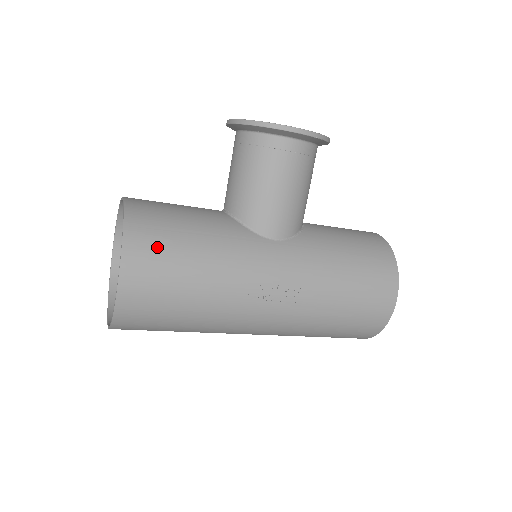
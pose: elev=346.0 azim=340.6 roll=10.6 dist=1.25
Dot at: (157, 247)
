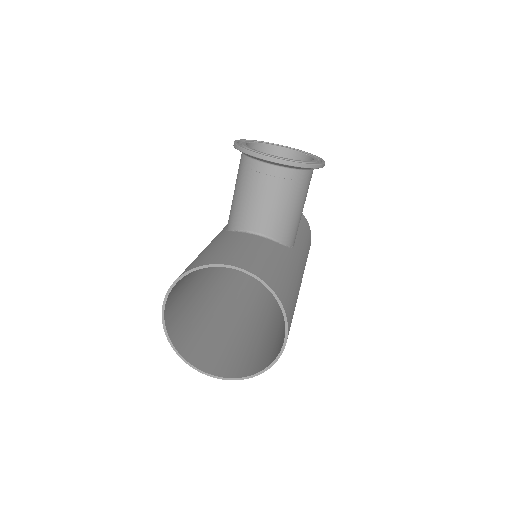
Dot at: (290, 301)
